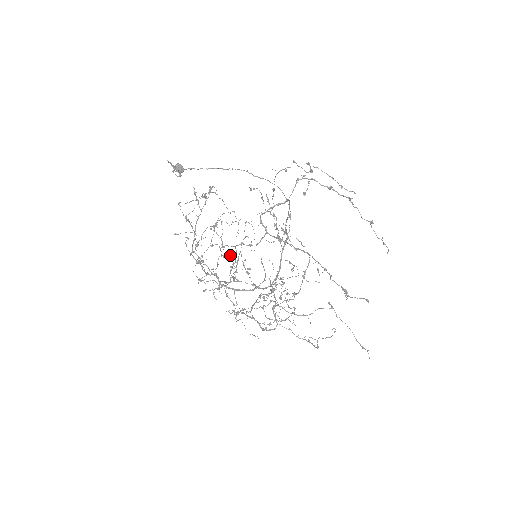
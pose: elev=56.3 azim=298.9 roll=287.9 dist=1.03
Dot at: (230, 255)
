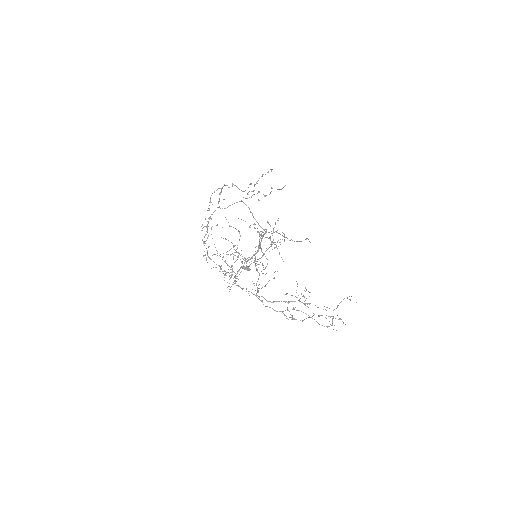
Dot at: (287, 309)
